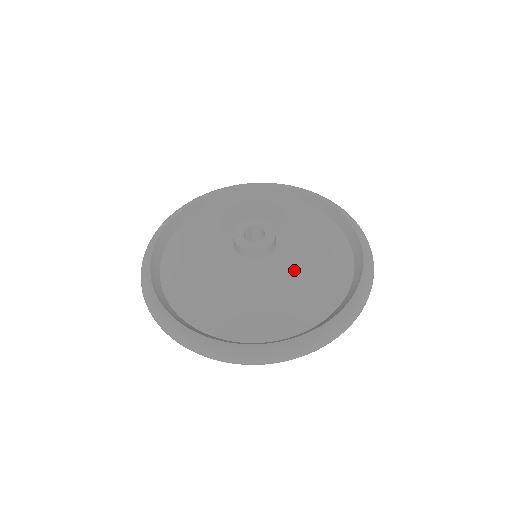
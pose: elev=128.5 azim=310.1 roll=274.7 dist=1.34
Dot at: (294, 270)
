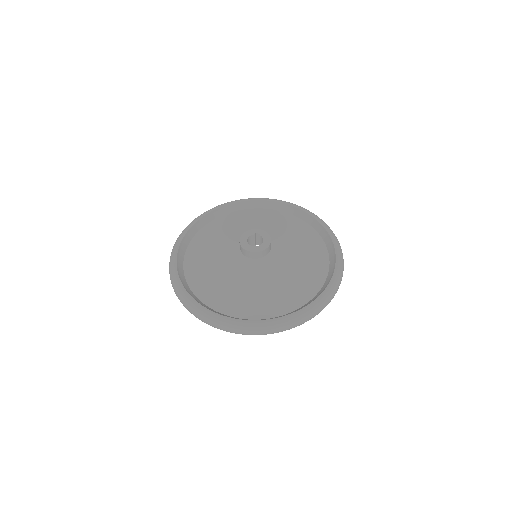
Dot at: (253, 278)
